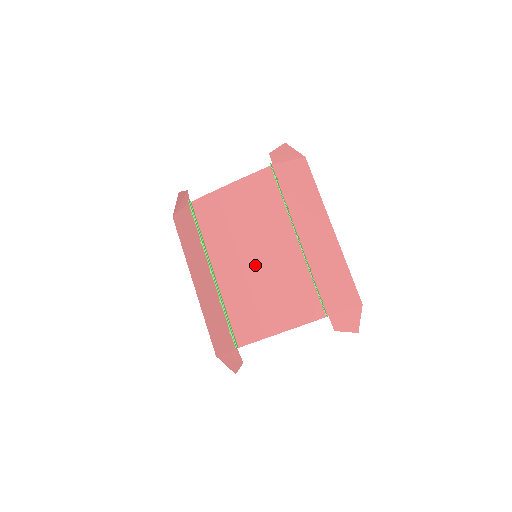
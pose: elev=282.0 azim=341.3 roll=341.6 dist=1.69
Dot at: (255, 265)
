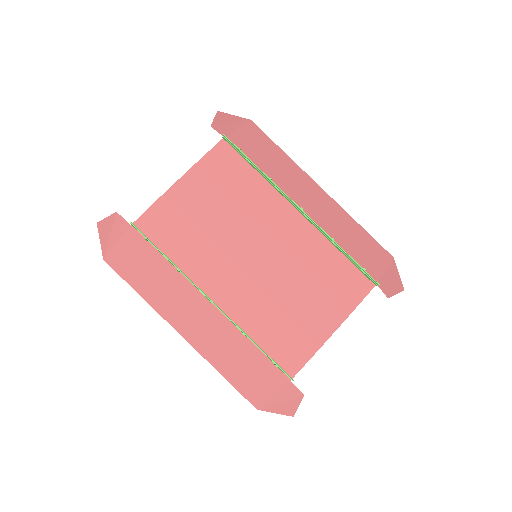
Dot at: (263, 267)
